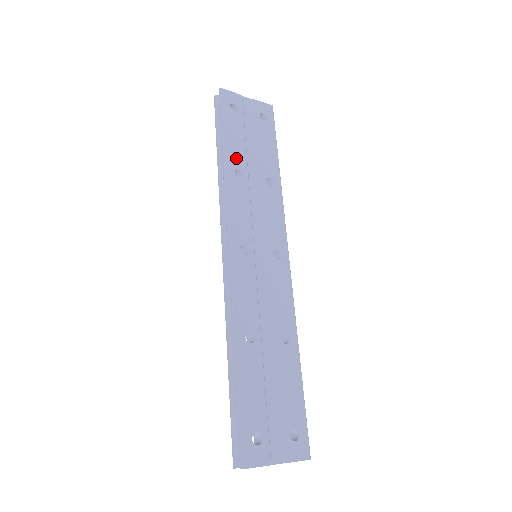
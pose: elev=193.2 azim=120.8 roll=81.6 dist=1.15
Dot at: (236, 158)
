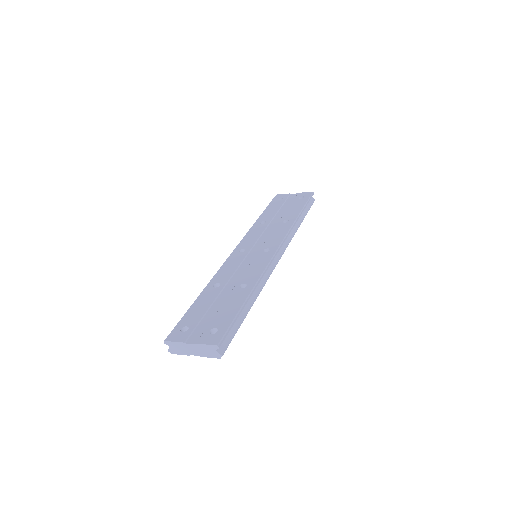
Dot at: (266, 217)
